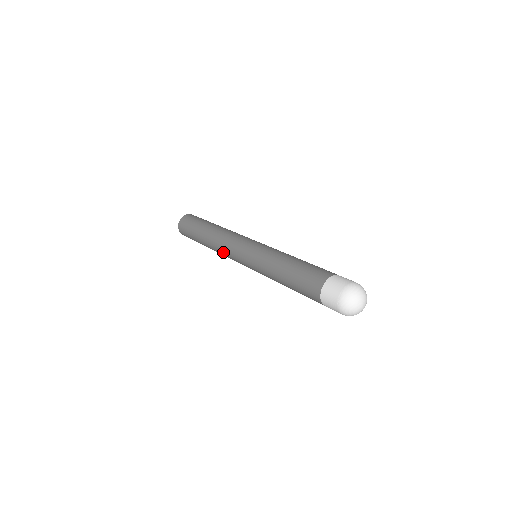
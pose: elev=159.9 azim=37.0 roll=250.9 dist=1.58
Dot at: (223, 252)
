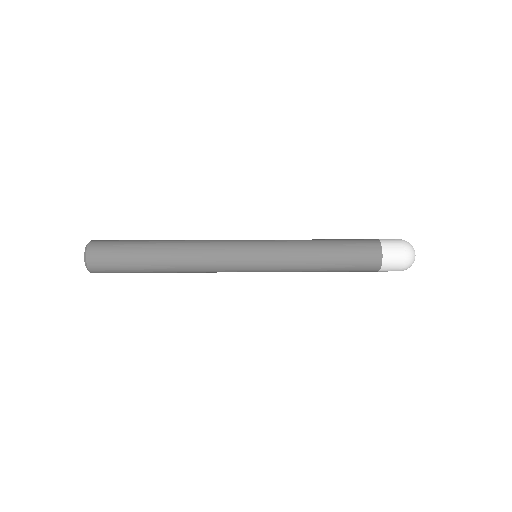
Dot at: (208, 264)
